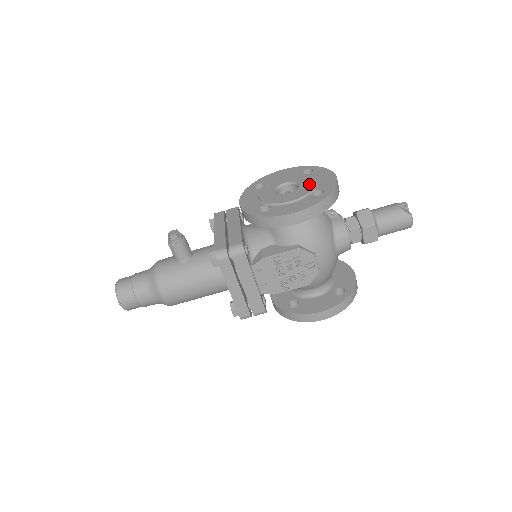
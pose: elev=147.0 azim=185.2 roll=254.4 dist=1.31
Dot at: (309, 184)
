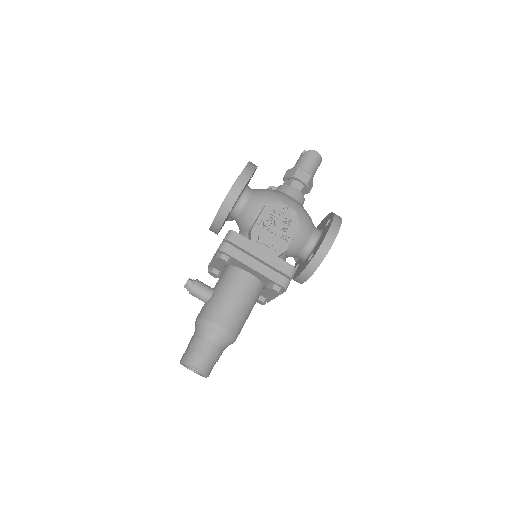
Dot at: occluded
